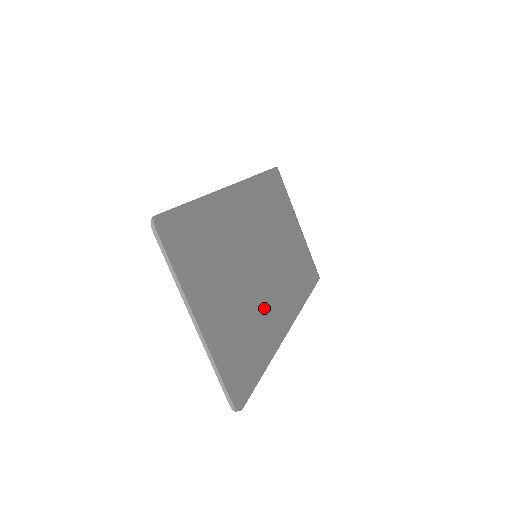
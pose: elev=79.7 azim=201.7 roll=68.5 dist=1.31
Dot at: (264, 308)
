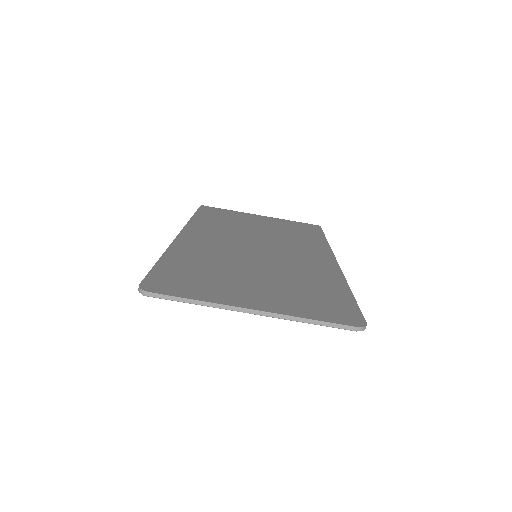
Dot at: (299, 267)
